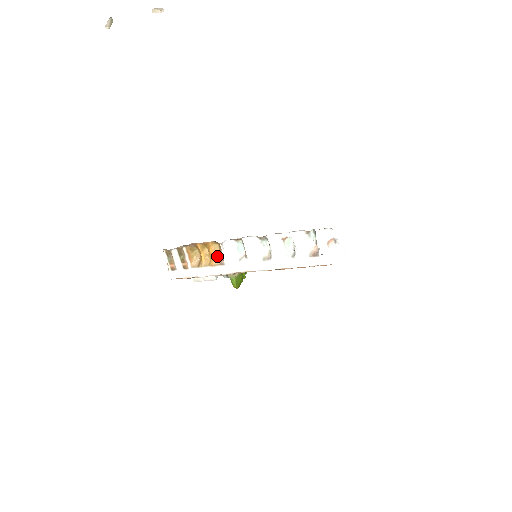
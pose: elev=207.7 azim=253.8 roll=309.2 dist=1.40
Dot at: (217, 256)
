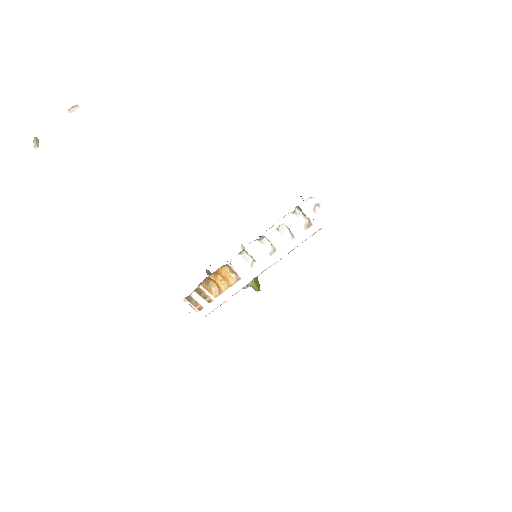
Dot at: (230, 276)
